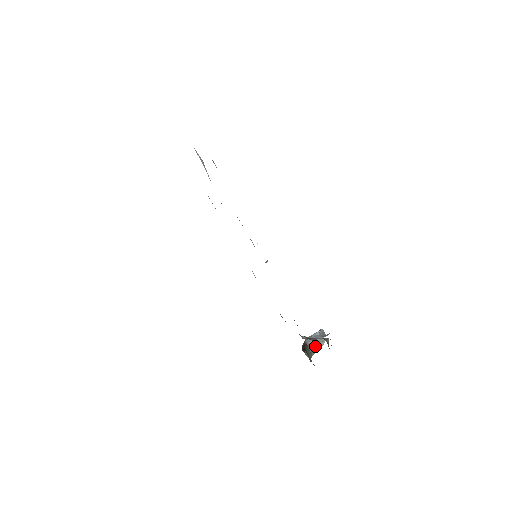
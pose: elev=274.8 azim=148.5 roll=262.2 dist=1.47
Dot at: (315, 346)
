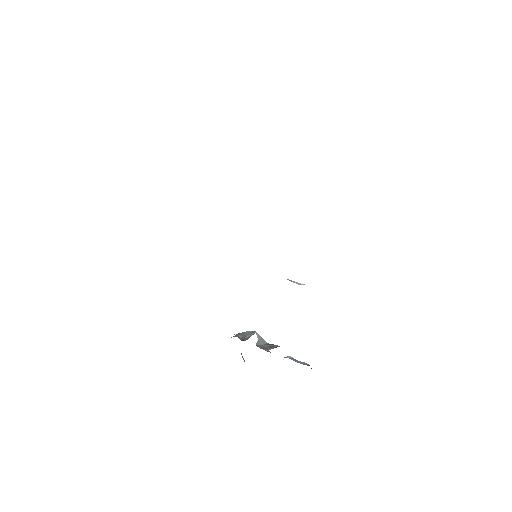
Dot at: occluded
